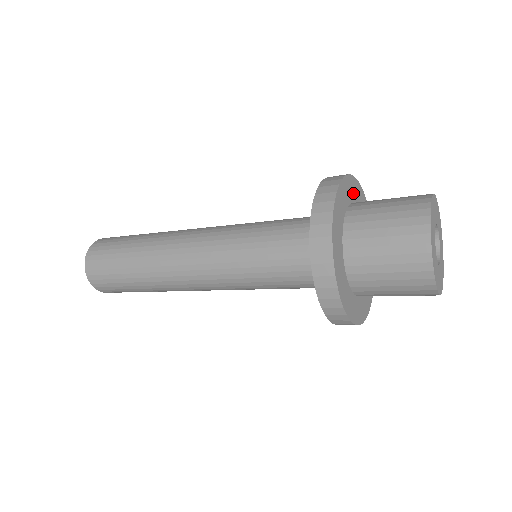
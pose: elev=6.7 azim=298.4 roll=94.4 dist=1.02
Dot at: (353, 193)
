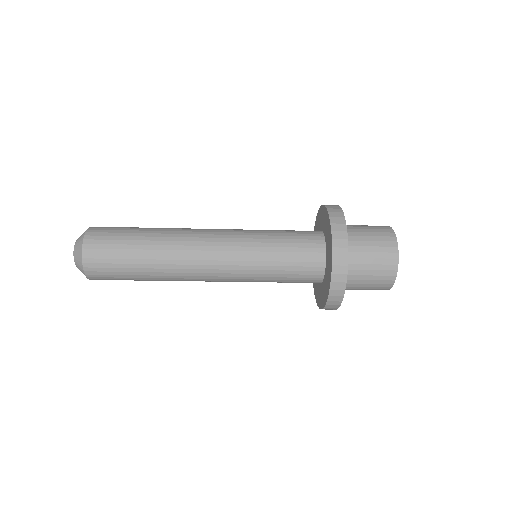
Dot at: occluded
